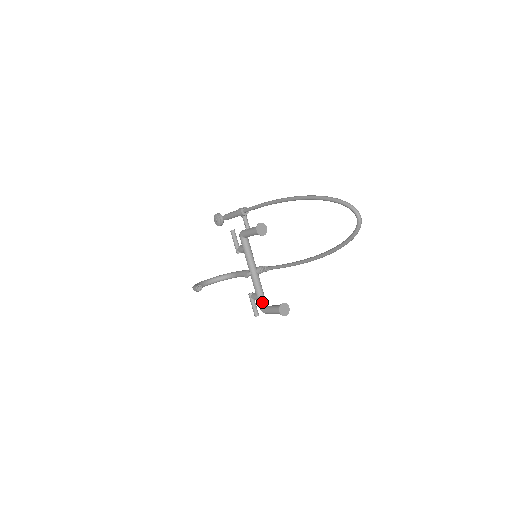
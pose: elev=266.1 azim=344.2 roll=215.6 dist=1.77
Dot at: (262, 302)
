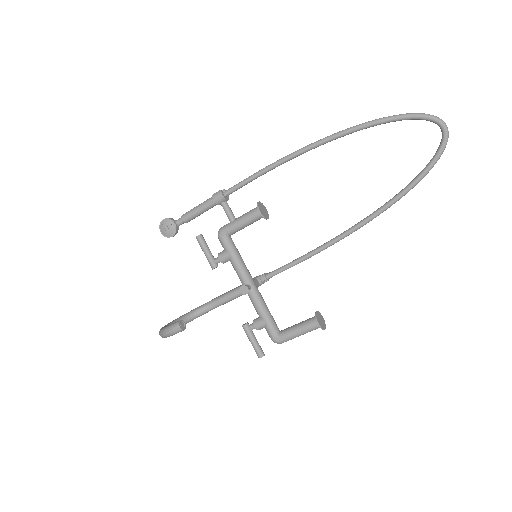
Dot at: (274, 327)
